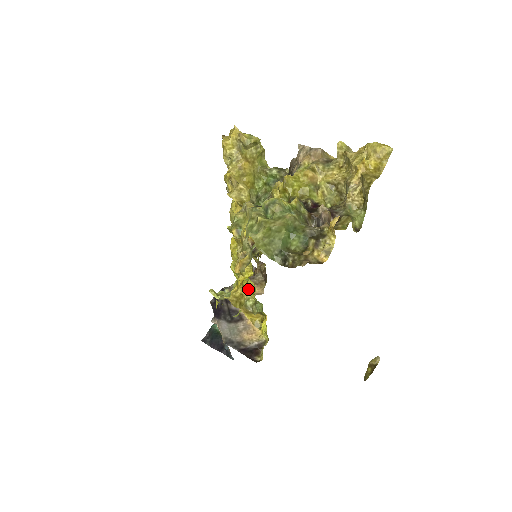
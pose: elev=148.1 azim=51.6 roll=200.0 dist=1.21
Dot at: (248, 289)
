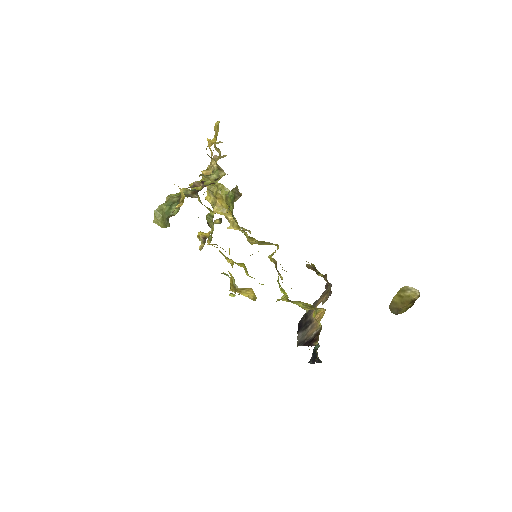
Dot at: (230, 273)
